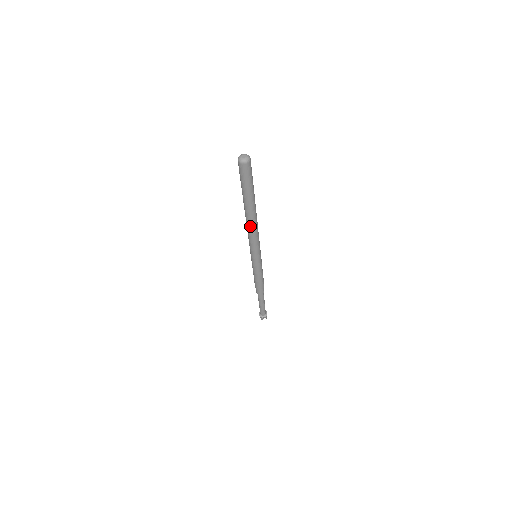
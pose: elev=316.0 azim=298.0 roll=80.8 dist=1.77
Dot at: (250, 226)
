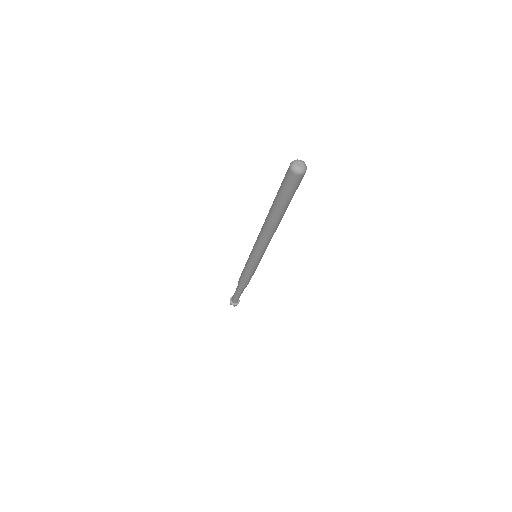
Dot at: (273, 233)
